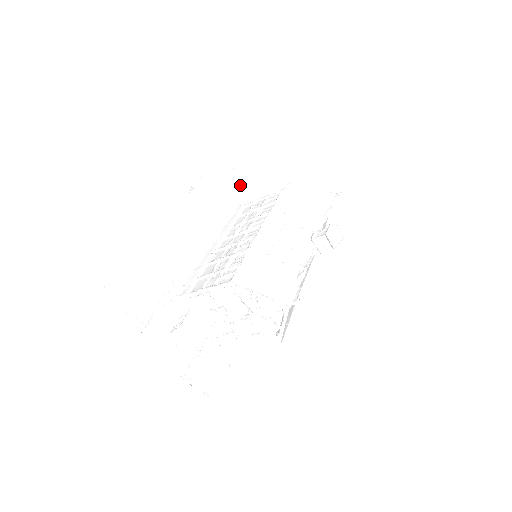
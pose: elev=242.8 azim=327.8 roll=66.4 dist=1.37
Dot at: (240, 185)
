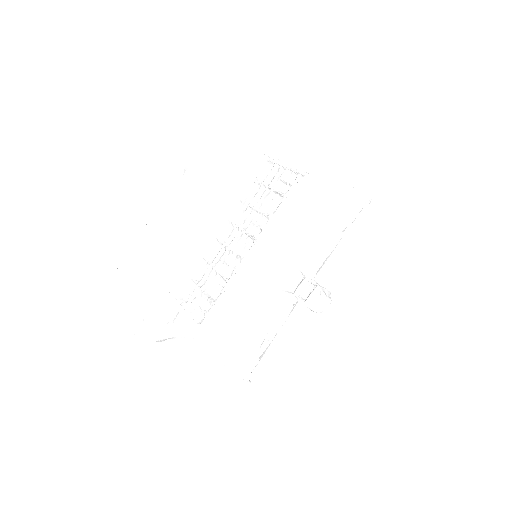
Dot at: (270, 119)
